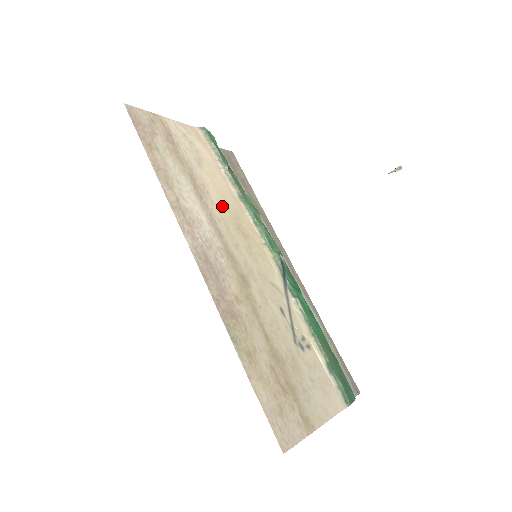
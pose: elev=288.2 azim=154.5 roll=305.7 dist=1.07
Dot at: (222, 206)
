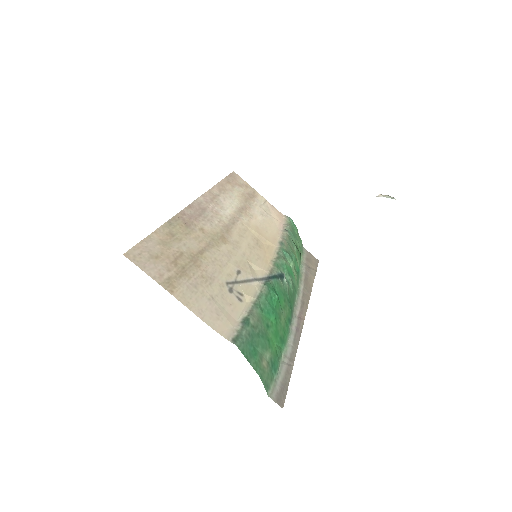
Dot at: (256, 228)
